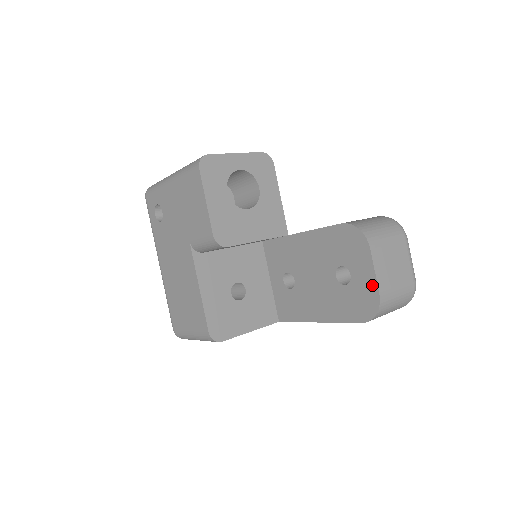
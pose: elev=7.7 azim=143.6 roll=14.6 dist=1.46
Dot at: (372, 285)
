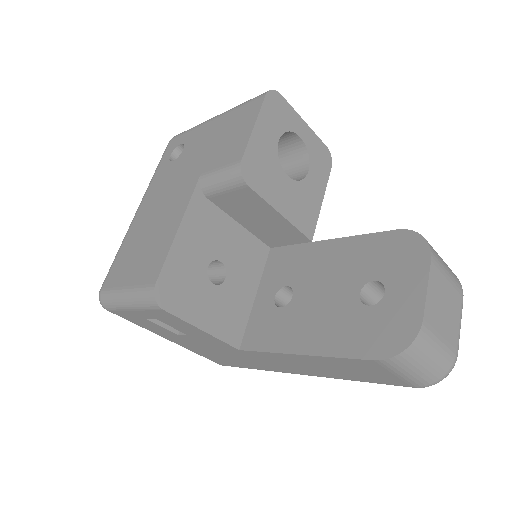
Dot at: (415, 307)
